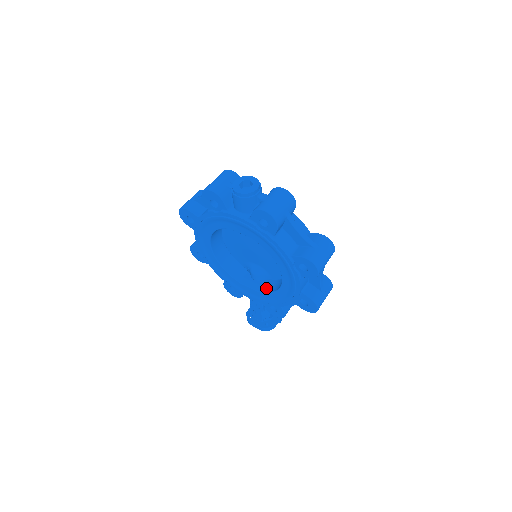
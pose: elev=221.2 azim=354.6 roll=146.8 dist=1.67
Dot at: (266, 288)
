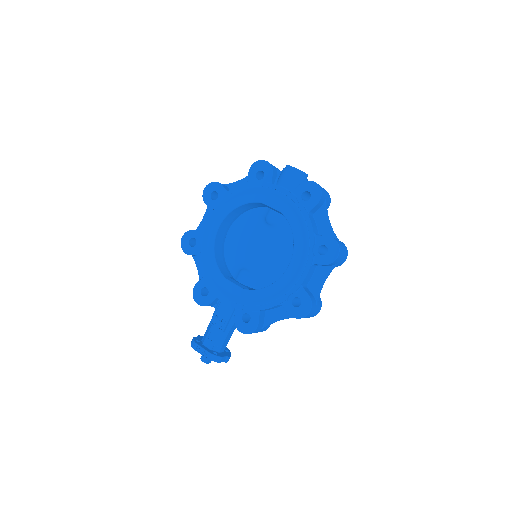
Dot at: (252, 289)
